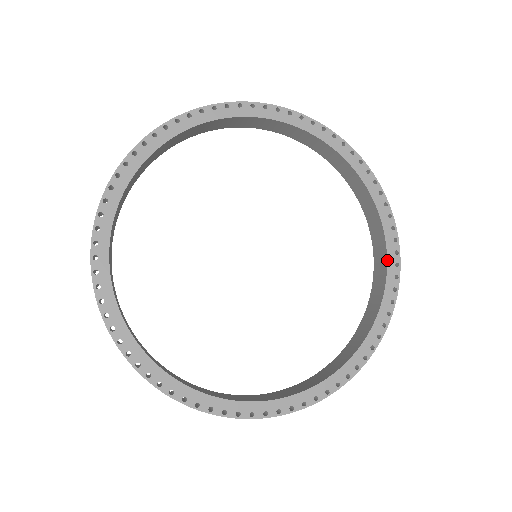
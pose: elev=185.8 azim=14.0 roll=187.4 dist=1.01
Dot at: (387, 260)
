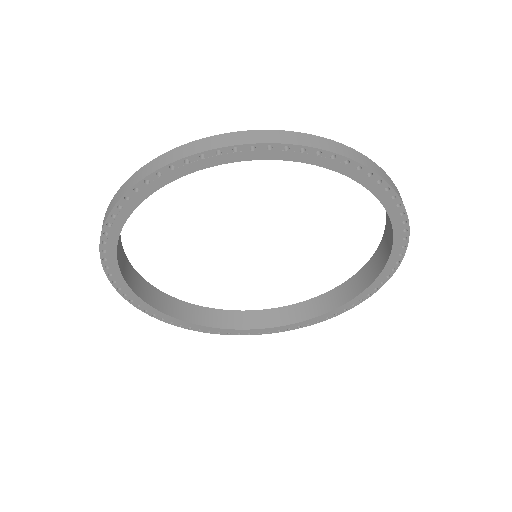
Dot at: (317, 317)
